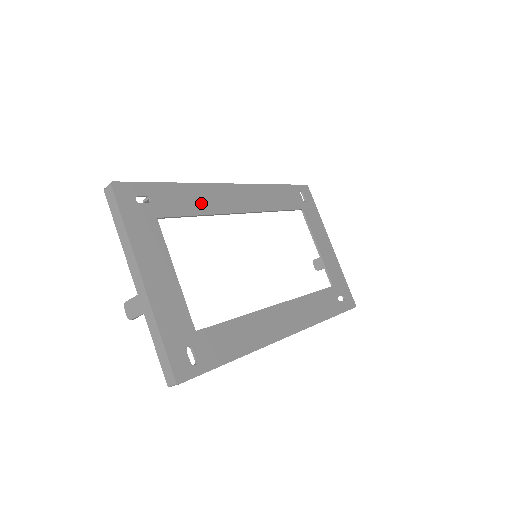
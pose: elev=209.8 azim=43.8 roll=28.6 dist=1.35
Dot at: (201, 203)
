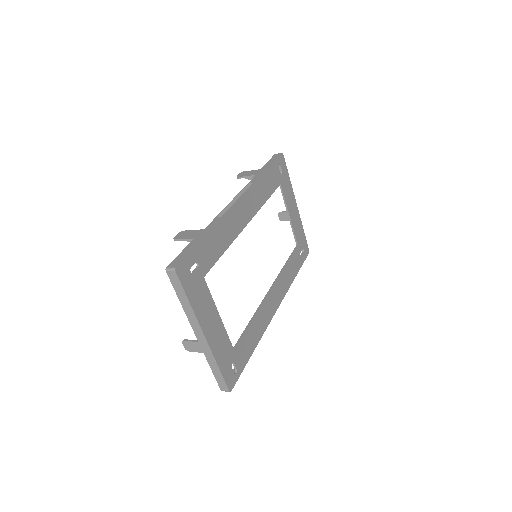
Dot at: (225, 238)
